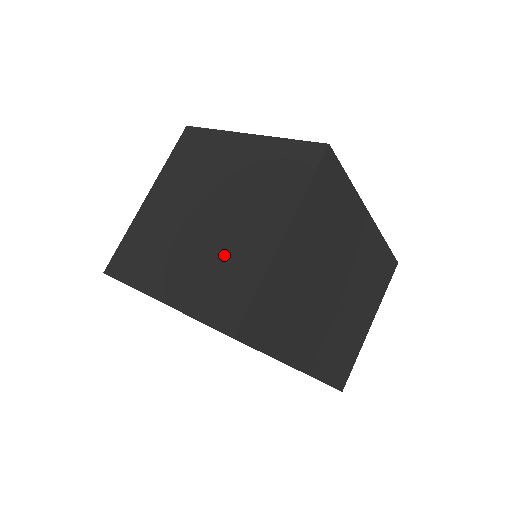
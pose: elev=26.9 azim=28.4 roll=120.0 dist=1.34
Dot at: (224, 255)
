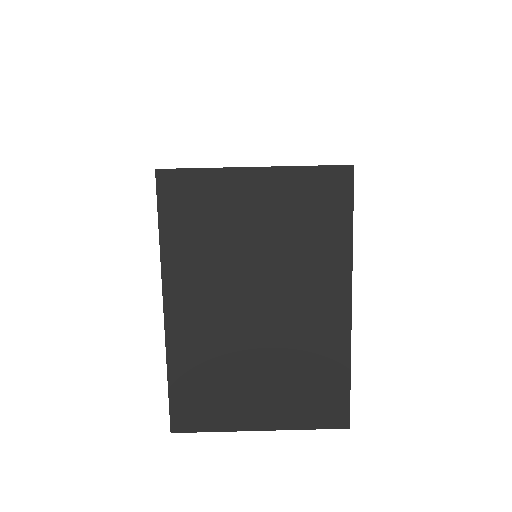
Dot at: occluded
